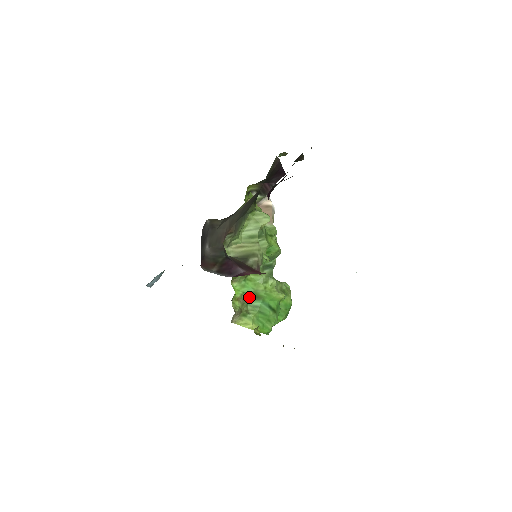
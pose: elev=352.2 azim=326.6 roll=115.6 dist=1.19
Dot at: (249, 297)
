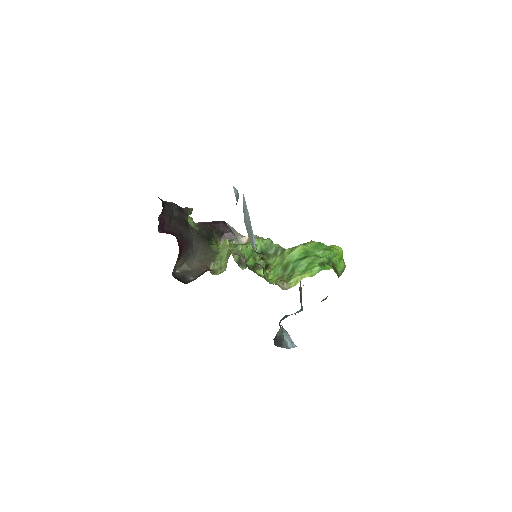
Dot at: (284, 272)
